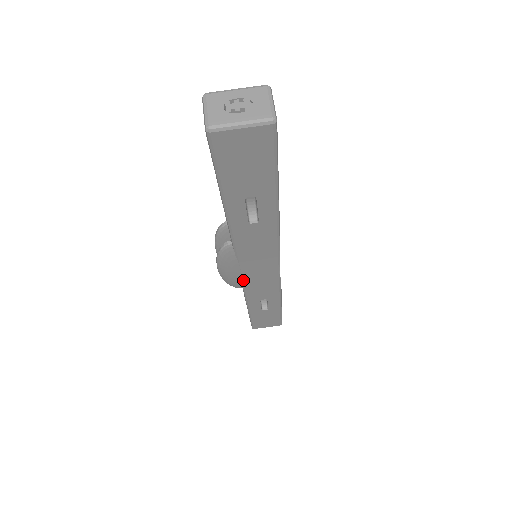
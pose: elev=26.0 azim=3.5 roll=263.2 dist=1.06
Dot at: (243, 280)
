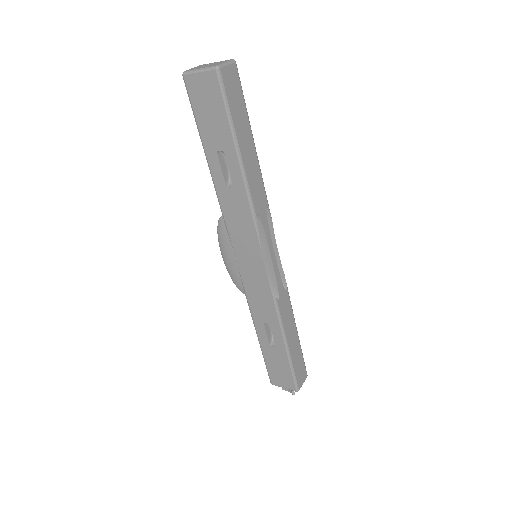
Dot at: (241, 277)
